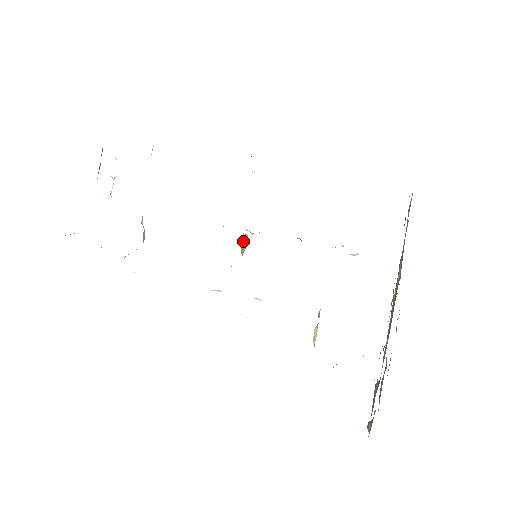
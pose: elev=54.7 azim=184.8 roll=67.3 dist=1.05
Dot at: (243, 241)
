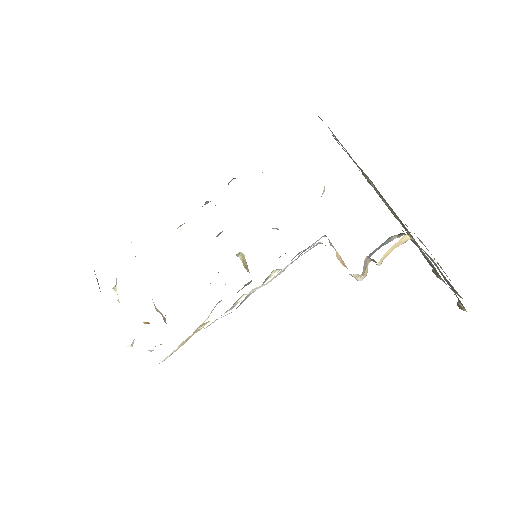
Dot at: (242, 262)
